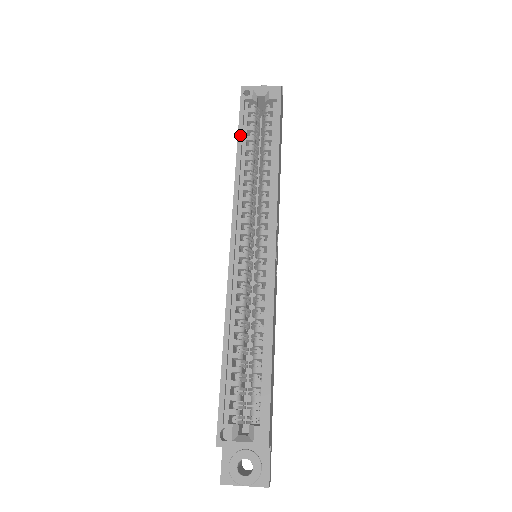
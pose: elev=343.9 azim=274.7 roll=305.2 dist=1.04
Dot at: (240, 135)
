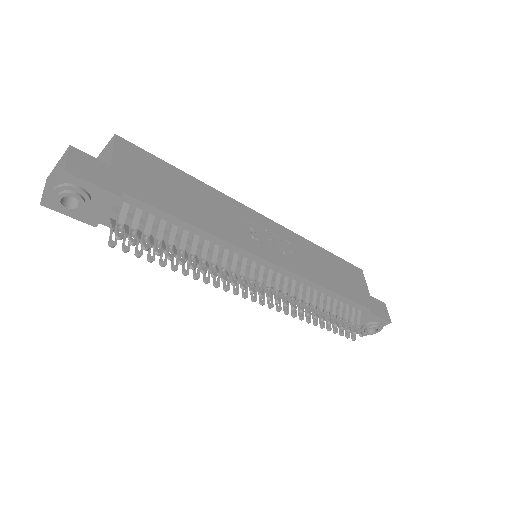
Dot at: occluded
